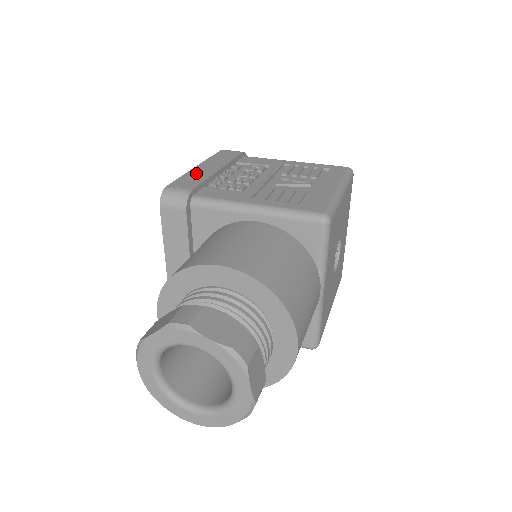
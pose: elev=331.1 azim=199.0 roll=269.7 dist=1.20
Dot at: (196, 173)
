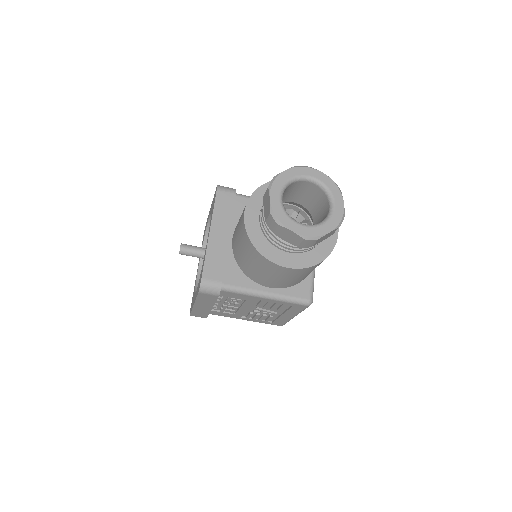
Dot at: occluded
